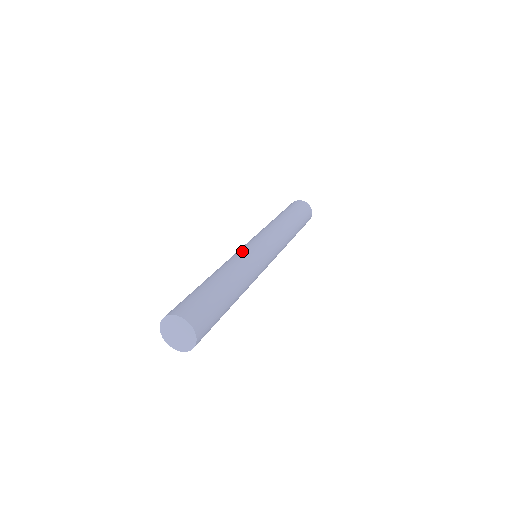
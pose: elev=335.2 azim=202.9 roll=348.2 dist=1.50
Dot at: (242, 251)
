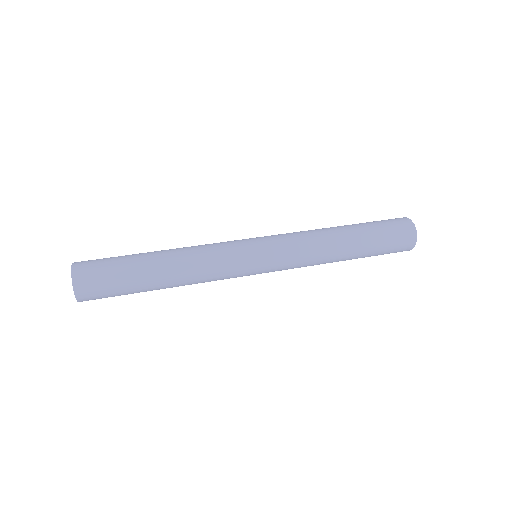
Dot at: (223, 242)
